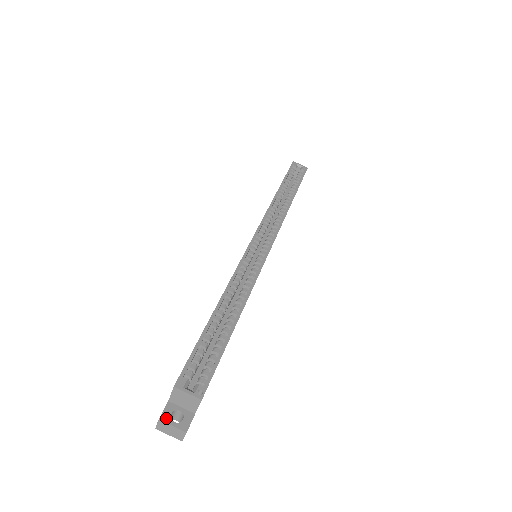
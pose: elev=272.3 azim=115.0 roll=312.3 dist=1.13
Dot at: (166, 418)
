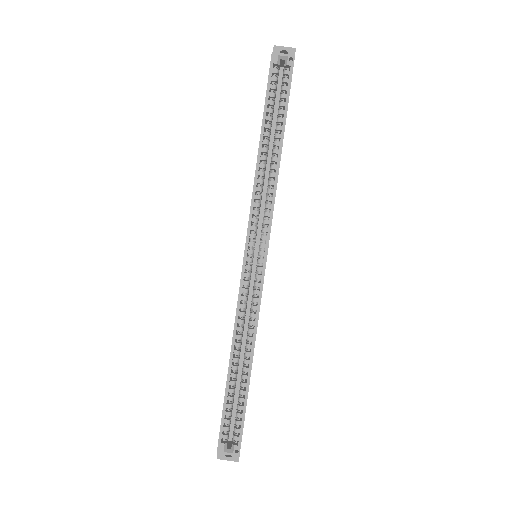
Dot at: (221, 457)
